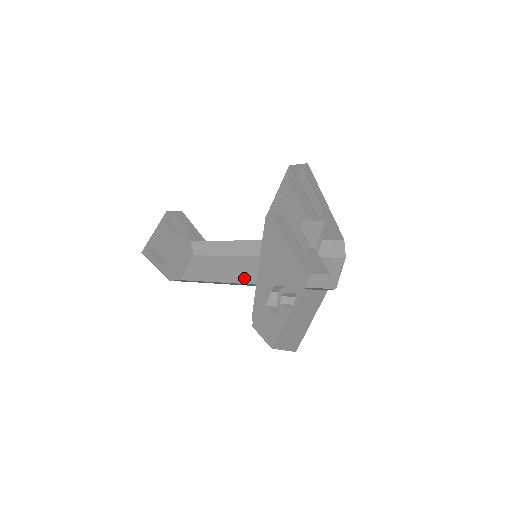
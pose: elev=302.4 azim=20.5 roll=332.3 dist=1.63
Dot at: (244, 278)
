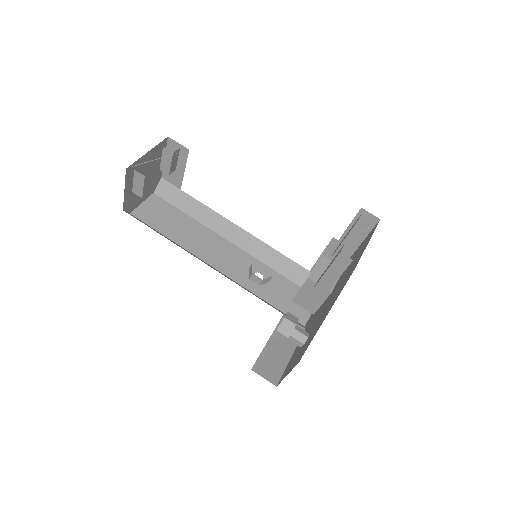
Dot at: (211, 259)
